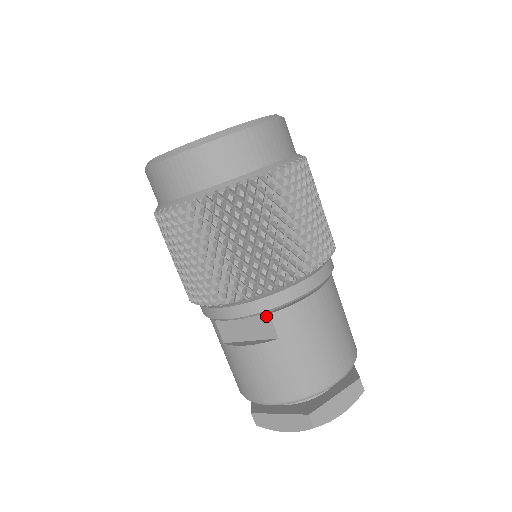
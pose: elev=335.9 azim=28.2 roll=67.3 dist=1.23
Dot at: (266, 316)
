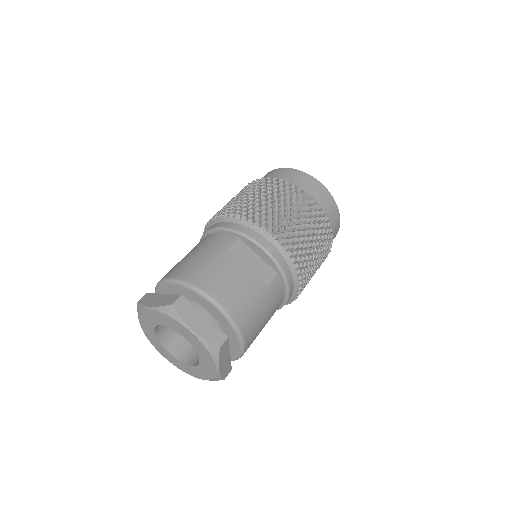
Dot at: (275, 272)
